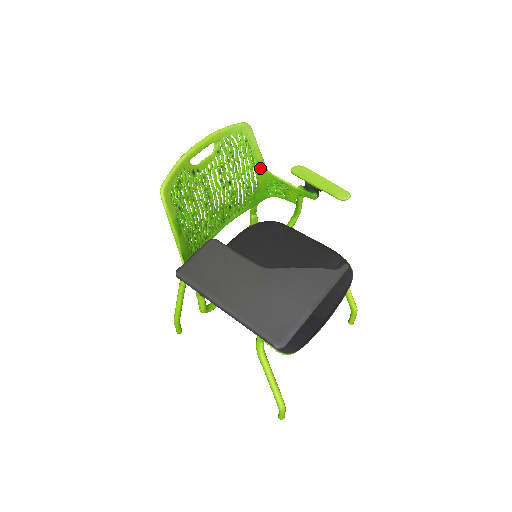
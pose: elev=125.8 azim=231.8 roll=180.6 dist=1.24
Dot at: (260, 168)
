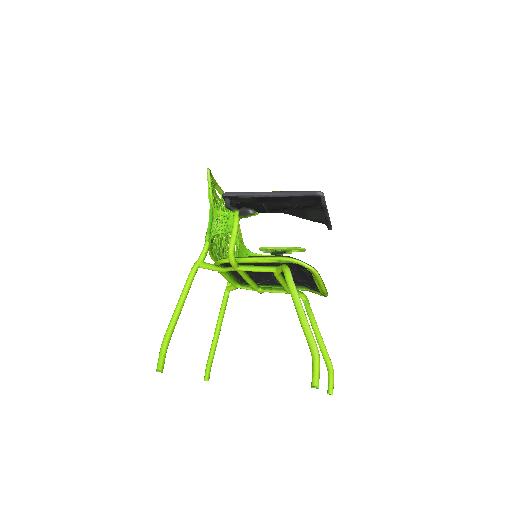
Dot at: (240, 239)
